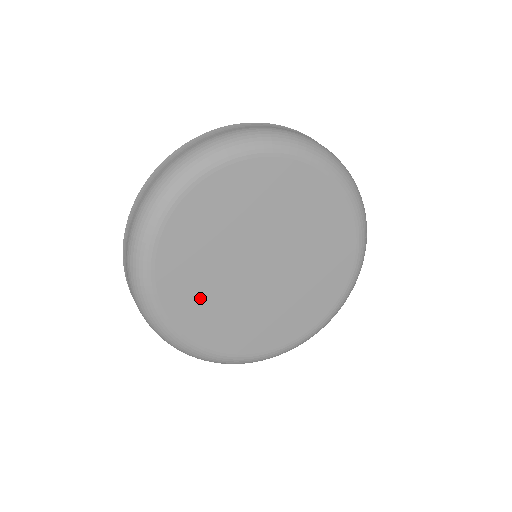
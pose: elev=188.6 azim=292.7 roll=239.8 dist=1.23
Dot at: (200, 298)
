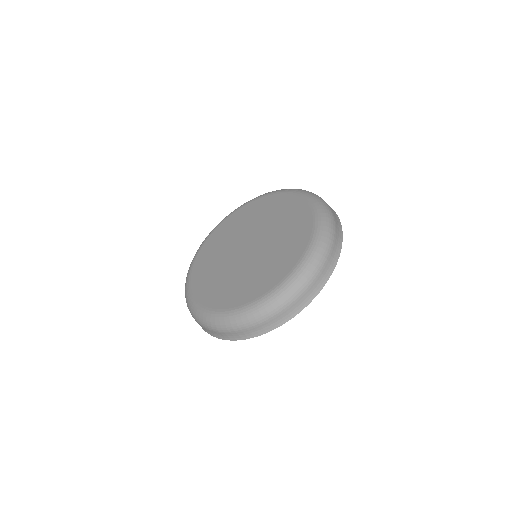
Dot at: (212, 280)
